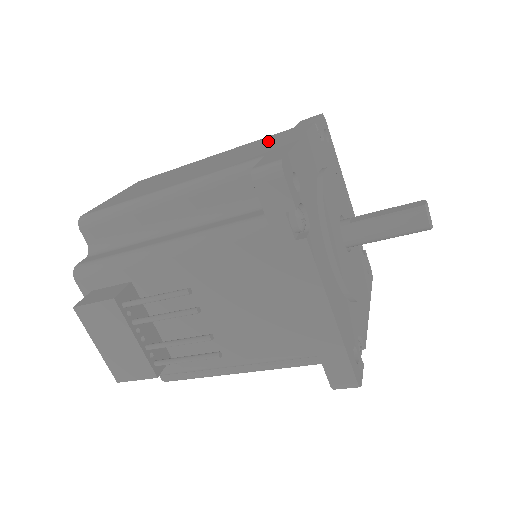
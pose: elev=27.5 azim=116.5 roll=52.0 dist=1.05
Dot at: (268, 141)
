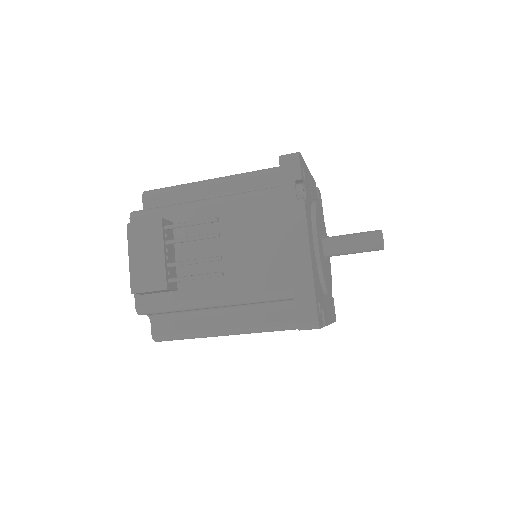
Dot at: occluded
